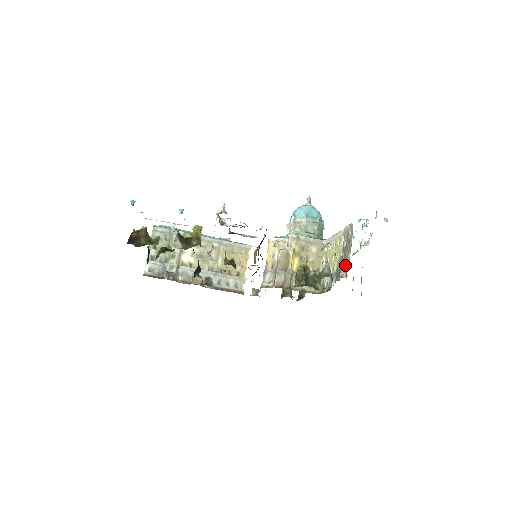
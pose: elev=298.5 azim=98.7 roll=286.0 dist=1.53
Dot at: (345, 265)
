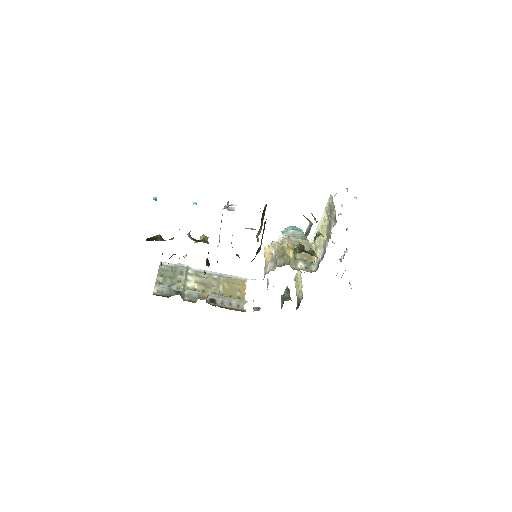
Dot at: (333, 219)
